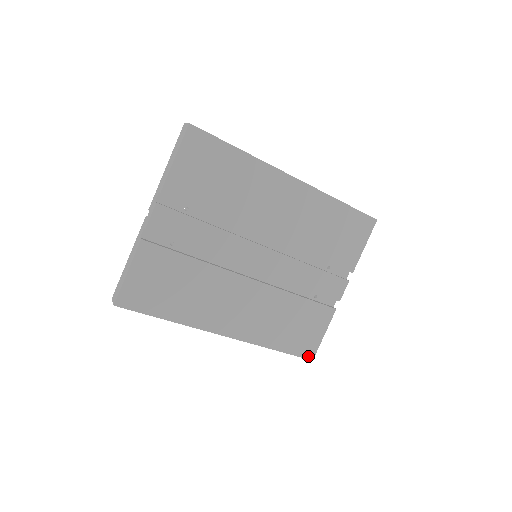
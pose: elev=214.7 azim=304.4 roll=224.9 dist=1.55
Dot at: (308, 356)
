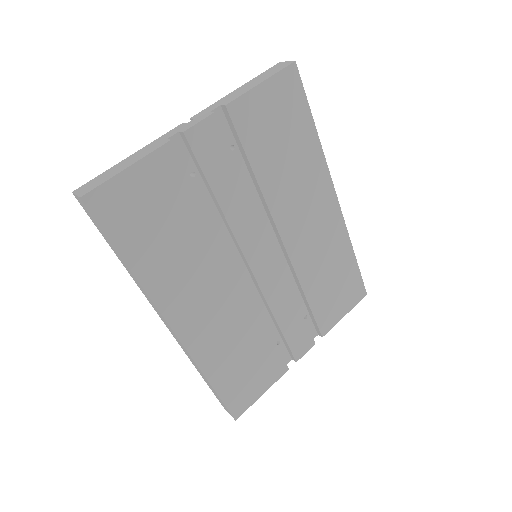
Dot at: (235, 412)
